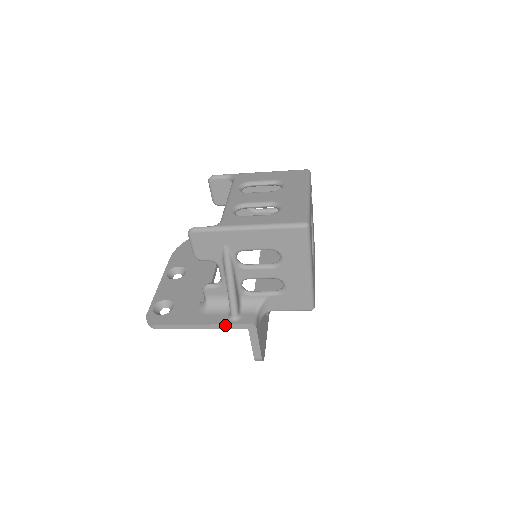
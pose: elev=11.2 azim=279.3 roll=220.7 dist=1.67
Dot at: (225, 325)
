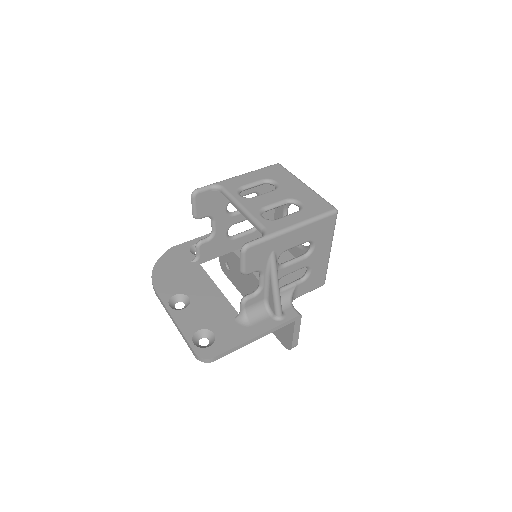
Dot at: (277, 327)
